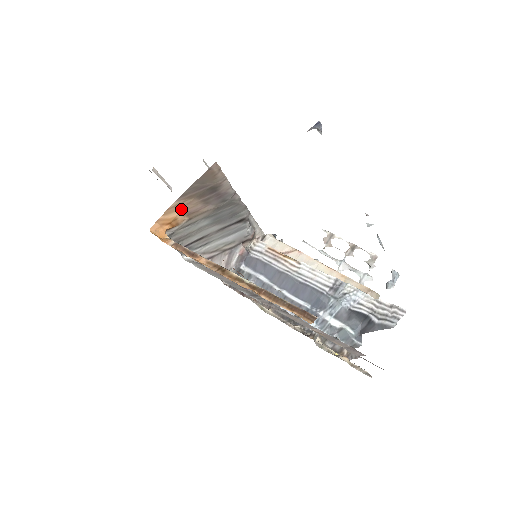
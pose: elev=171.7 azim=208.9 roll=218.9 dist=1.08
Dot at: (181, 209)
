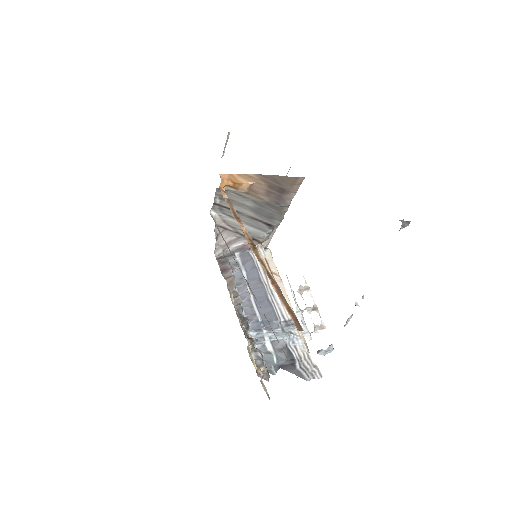
Dot at: (251, 182)
